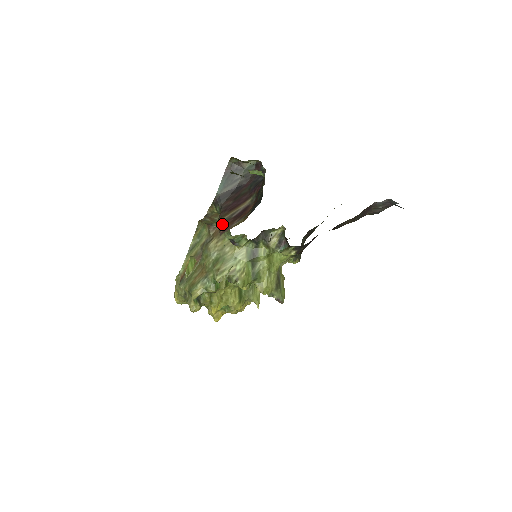
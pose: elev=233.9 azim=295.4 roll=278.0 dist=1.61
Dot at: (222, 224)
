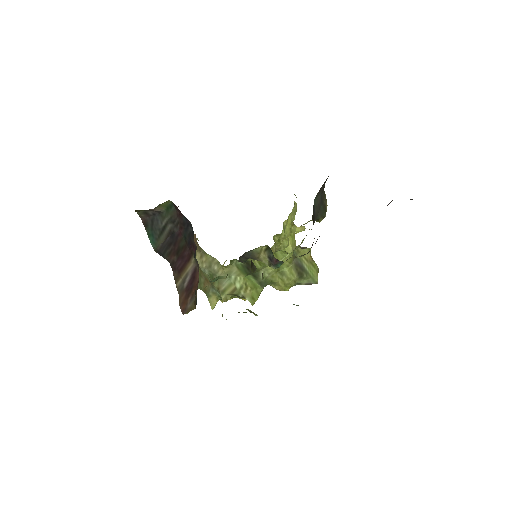
Dot at: occluded
